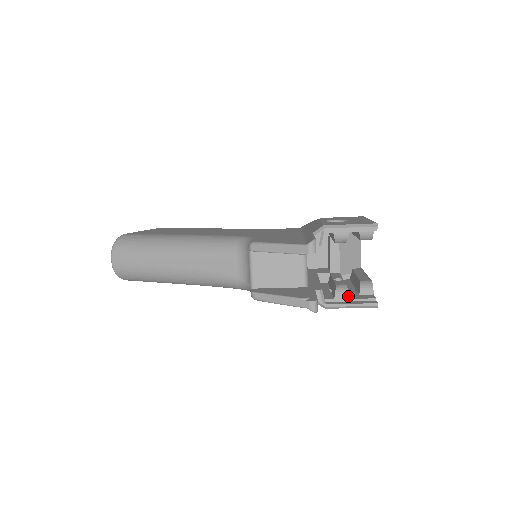
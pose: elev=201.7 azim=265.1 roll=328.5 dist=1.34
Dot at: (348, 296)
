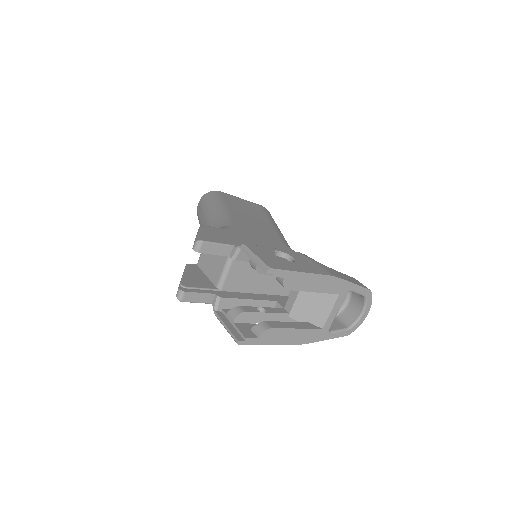
Dot at: (234, 319)
